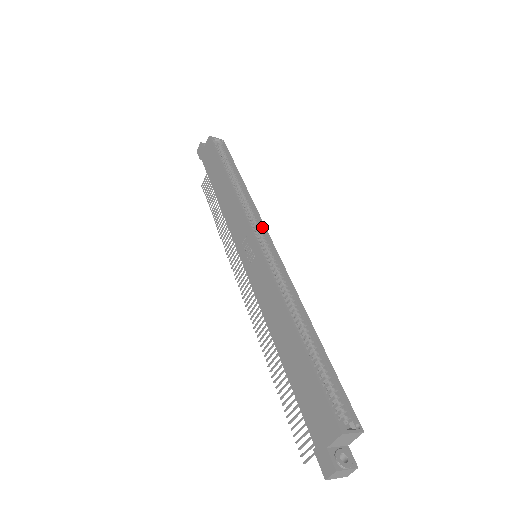
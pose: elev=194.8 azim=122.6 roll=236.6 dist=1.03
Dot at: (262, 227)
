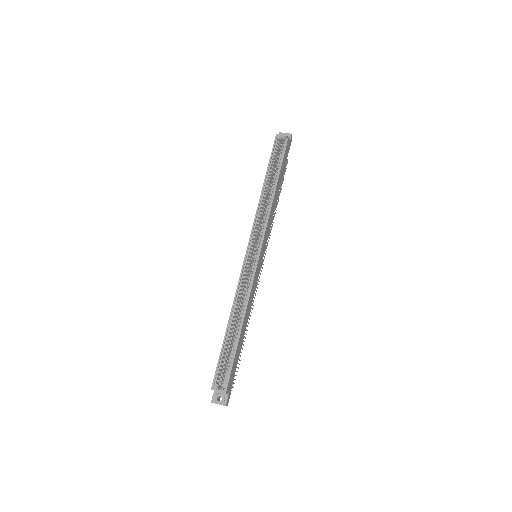
Dot at: (263, 236)
